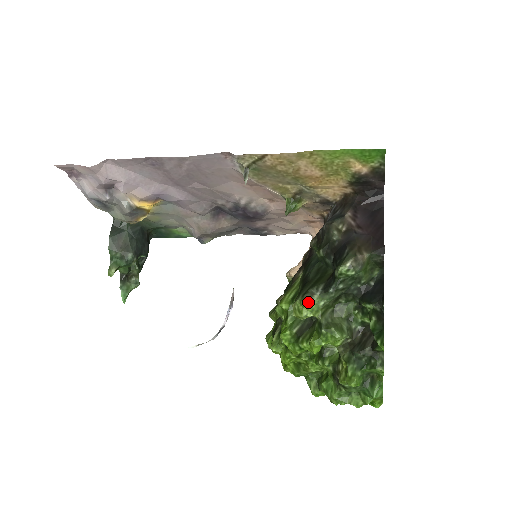
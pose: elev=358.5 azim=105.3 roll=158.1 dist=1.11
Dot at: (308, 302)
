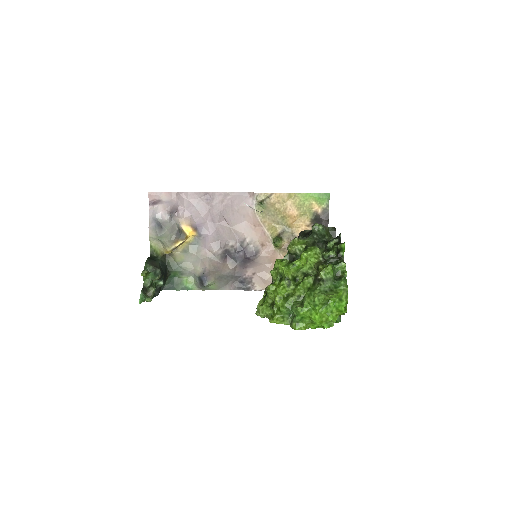
Dot at: (298, 239)
